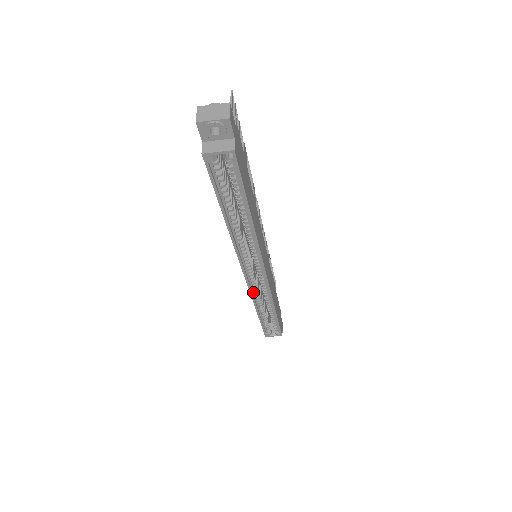
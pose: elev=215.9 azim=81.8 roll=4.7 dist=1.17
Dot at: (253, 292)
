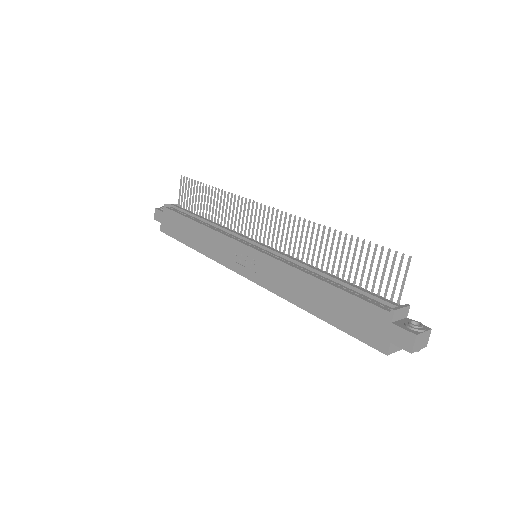
Dot at: (221, 260)
